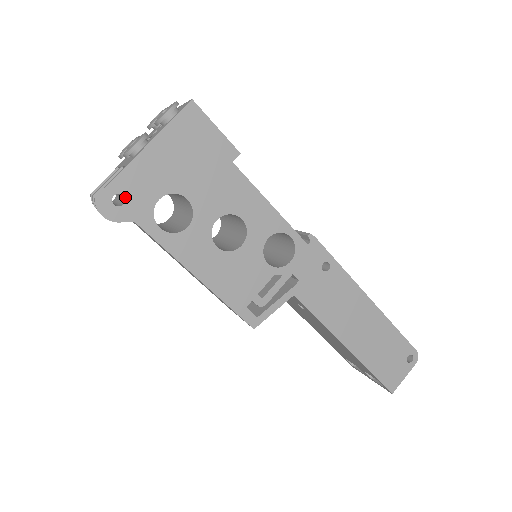
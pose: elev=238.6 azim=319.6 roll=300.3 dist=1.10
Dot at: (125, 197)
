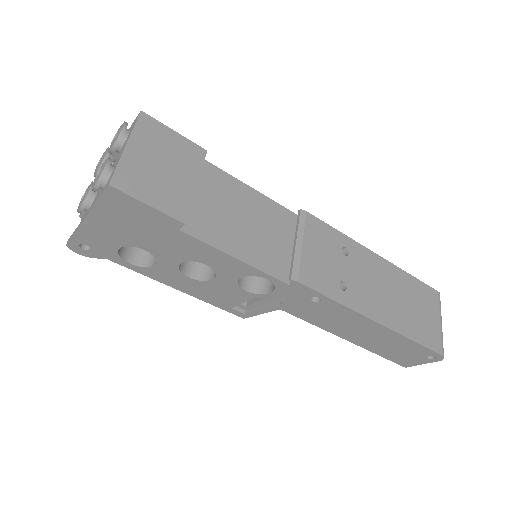
Dot at: (89, 246)
